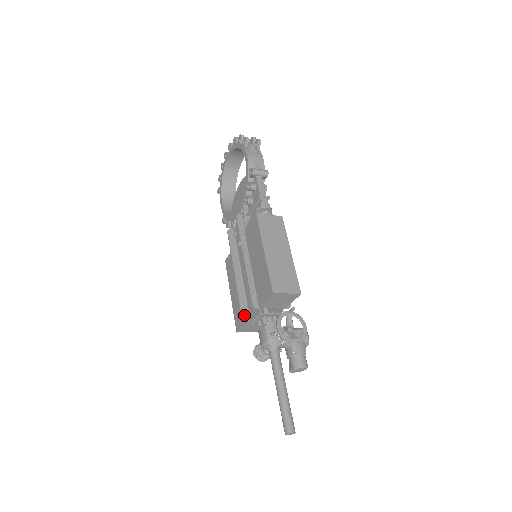
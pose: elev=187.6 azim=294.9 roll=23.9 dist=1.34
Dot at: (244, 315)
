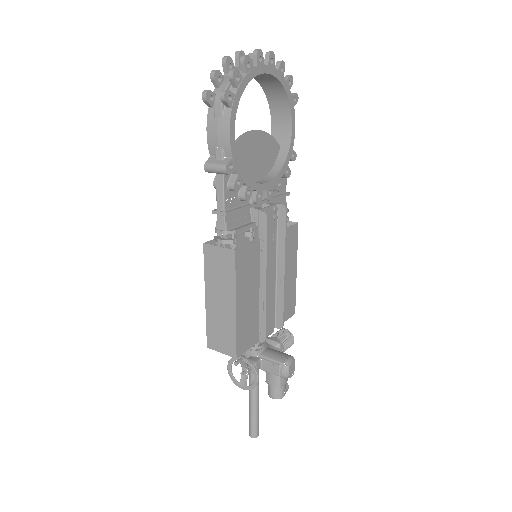
Dot at: occluded
